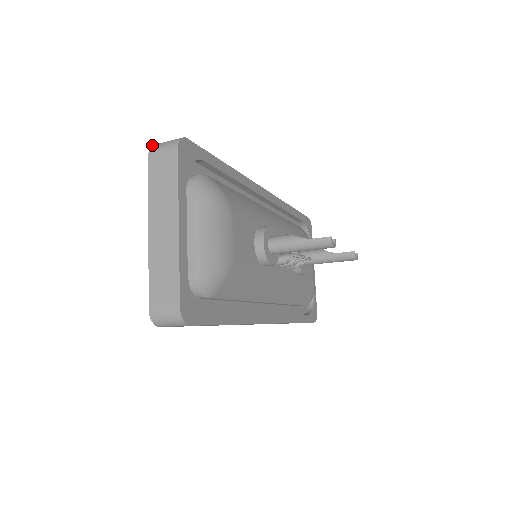
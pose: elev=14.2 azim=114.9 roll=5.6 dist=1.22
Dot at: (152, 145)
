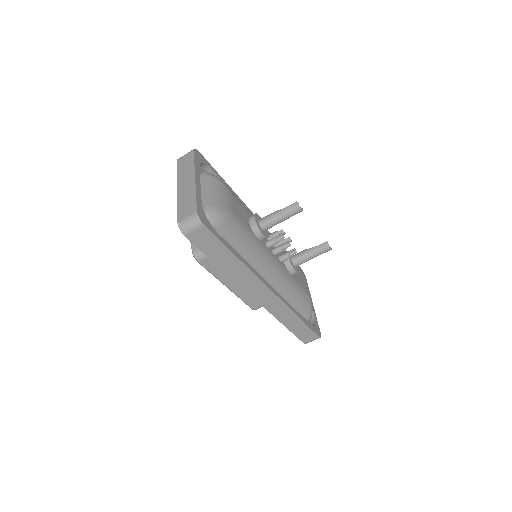
Dot at: occluded
